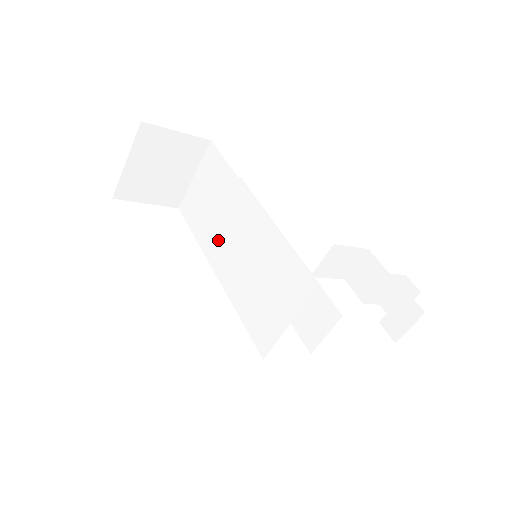
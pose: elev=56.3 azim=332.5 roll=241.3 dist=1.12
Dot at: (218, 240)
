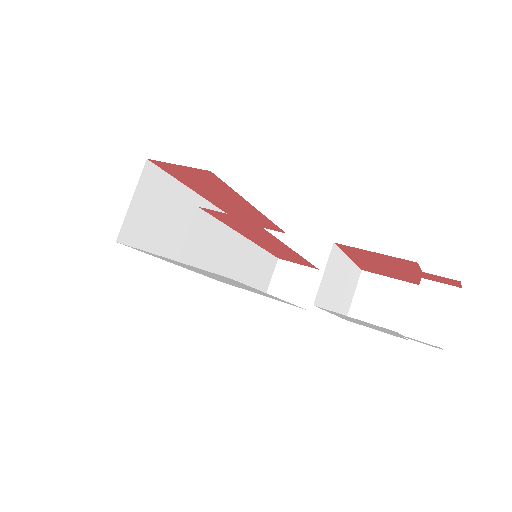
Dot at: (245, 264)
